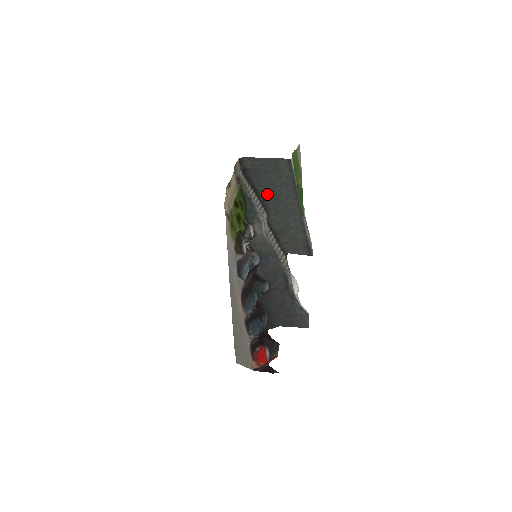
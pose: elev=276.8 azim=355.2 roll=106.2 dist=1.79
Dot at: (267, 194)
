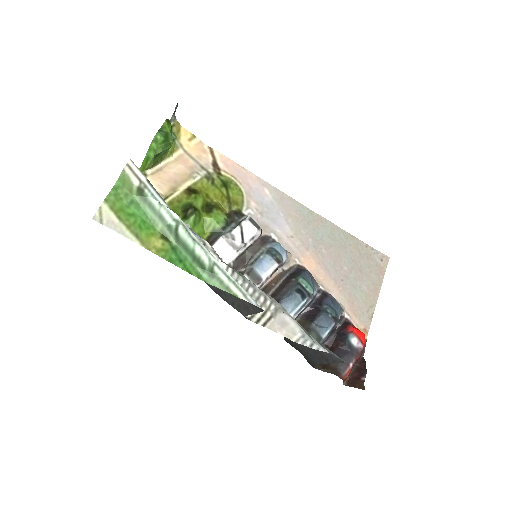
Dot at: occluded
